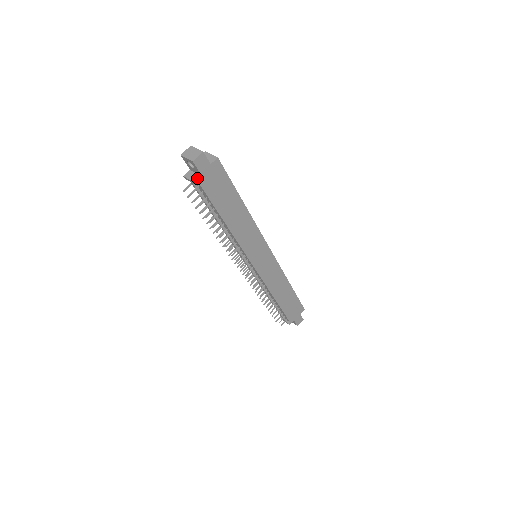
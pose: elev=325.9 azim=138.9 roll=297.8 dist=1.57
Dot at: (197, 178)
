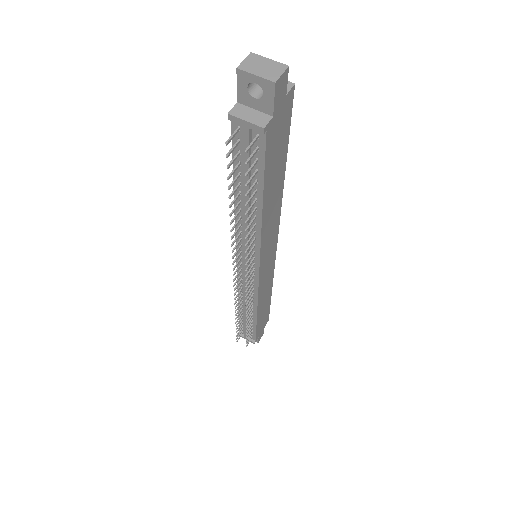
Dot at: (264, 119)
